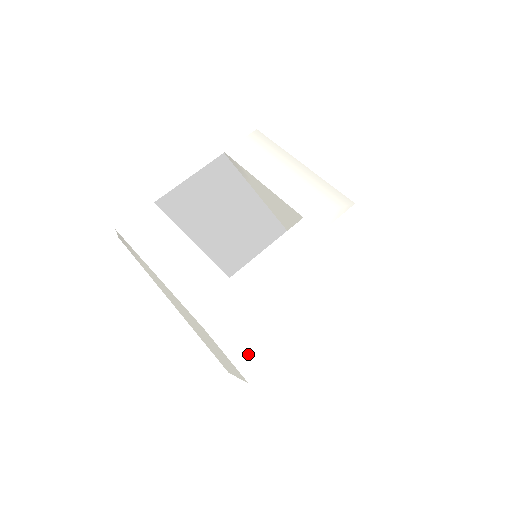
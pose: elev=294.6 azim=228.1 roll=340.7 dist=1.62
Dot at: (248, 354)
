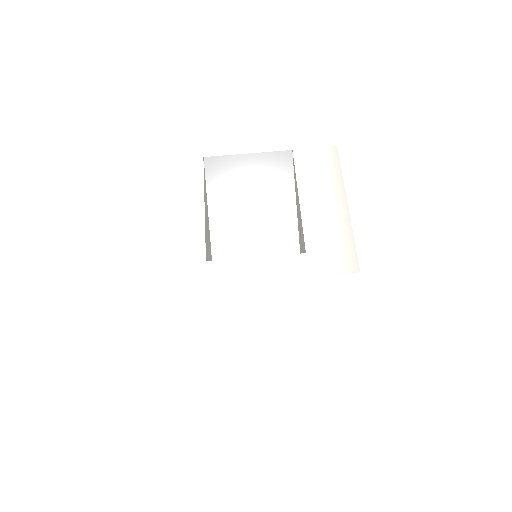
Dot at: (176, 330)
